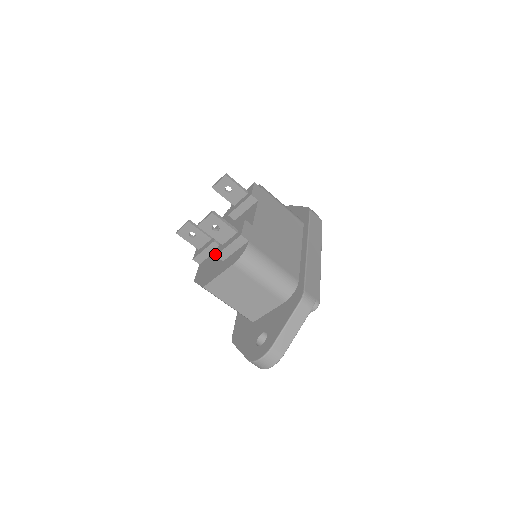
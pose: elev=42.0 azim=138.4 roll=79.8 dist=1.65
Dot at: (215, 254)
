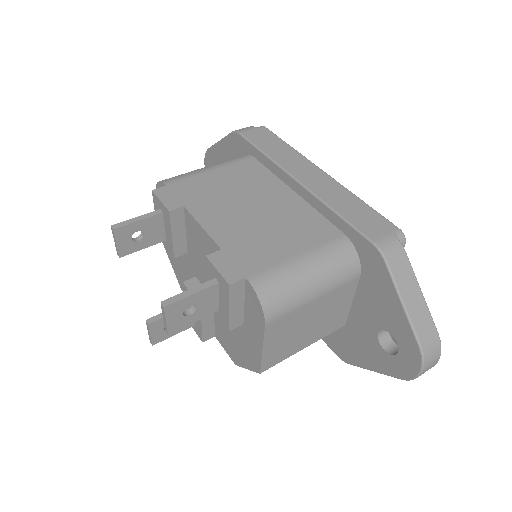
Dot at: occluded
